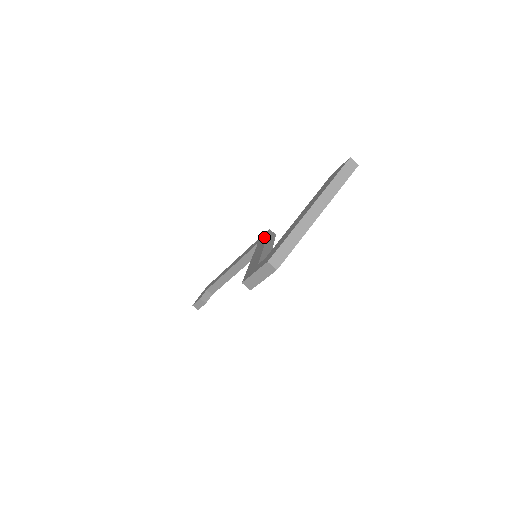
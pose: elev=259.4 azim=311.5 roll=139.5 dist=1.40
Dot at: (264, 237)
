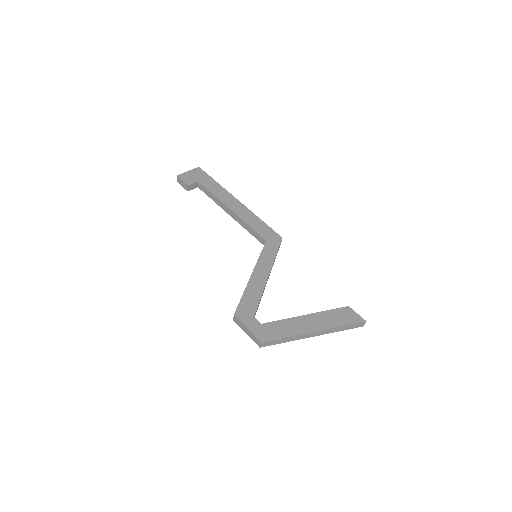
Dot at: (274, 248)
